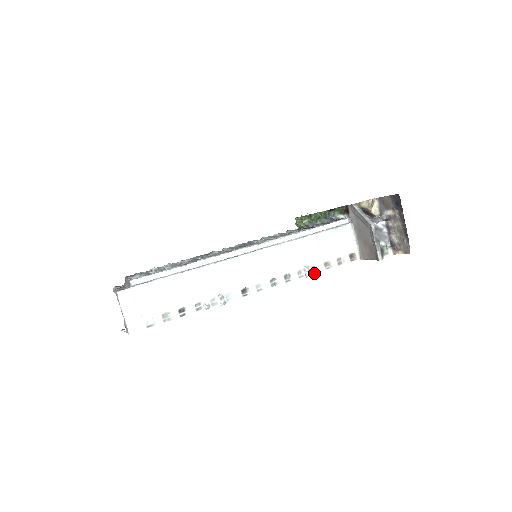
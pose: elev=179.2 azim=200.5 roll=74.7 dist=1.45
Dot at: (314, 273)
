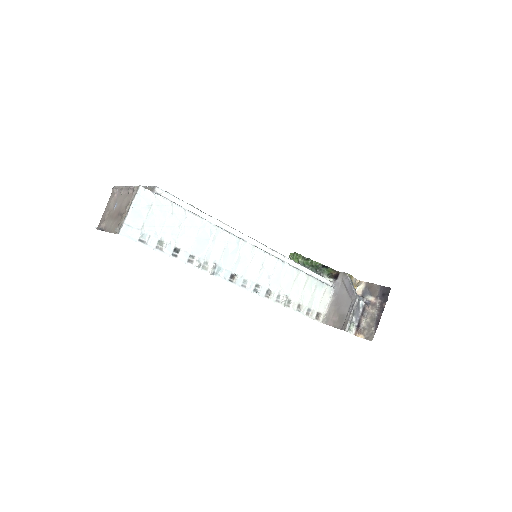
Dot at: (287, 306)
